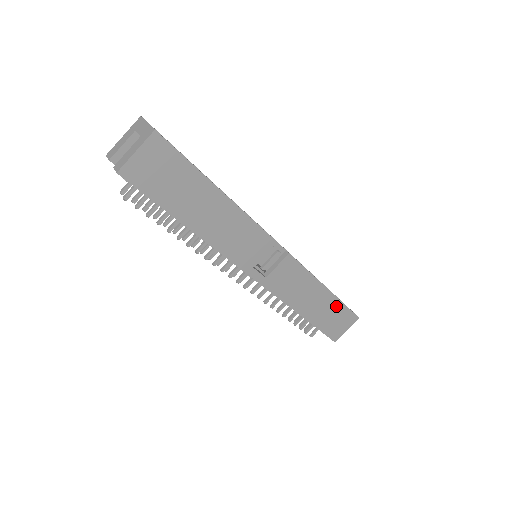
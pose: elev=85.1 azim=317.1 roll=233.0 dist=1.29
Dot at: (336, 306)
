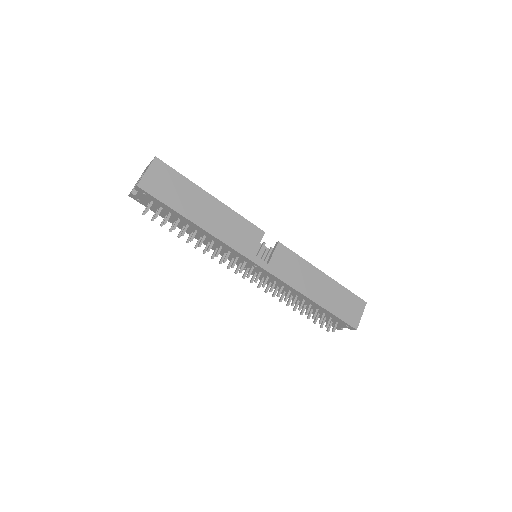
Dot at: (340, 291)
